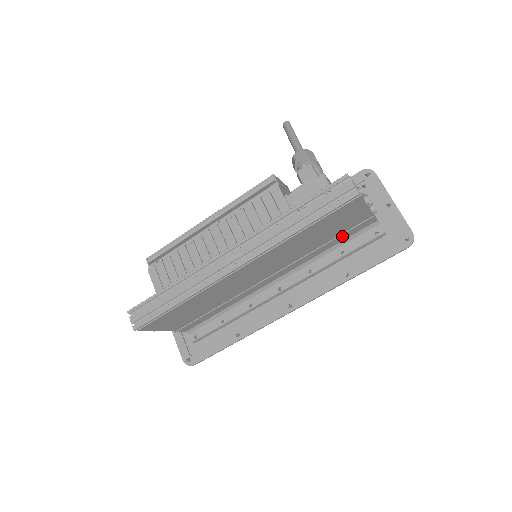
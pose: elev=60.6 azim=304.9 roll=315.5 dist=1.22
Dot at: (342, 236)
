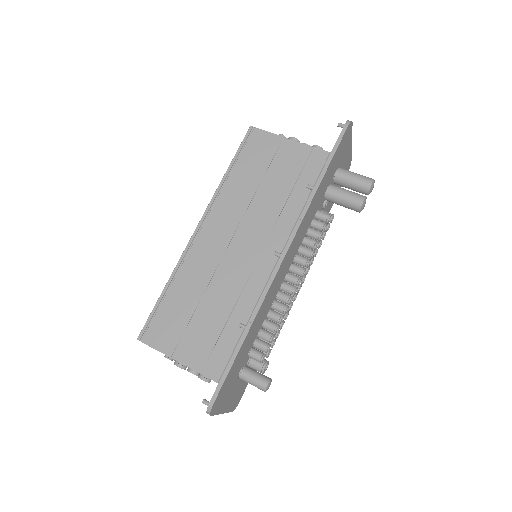
Dot at: (303, 180)
